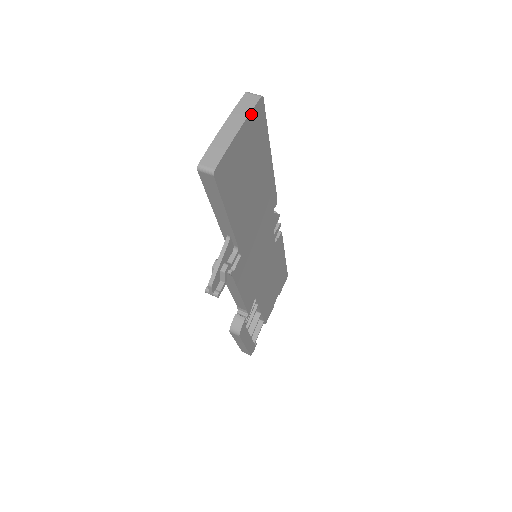
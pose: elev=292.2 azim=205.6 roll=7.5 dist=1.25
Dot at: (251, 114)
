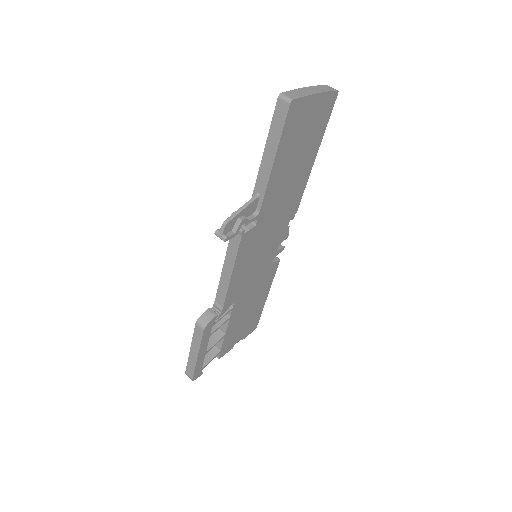
Dot at: (328, 94)
